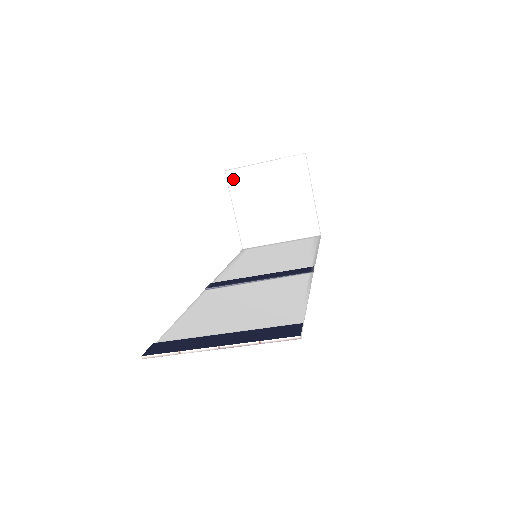
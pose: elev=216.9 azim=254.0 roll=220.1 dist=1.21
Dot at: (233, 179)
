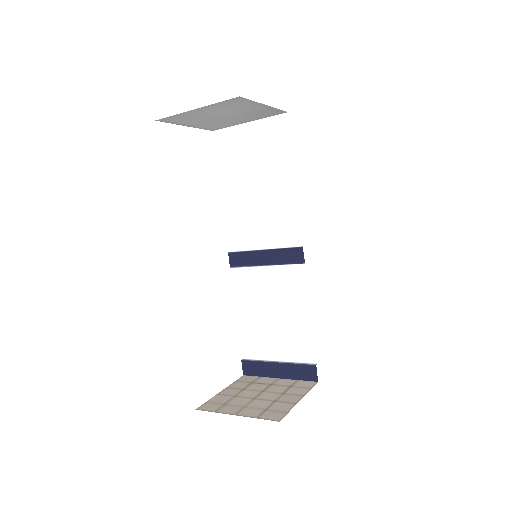
Dot at: (169, 120)
